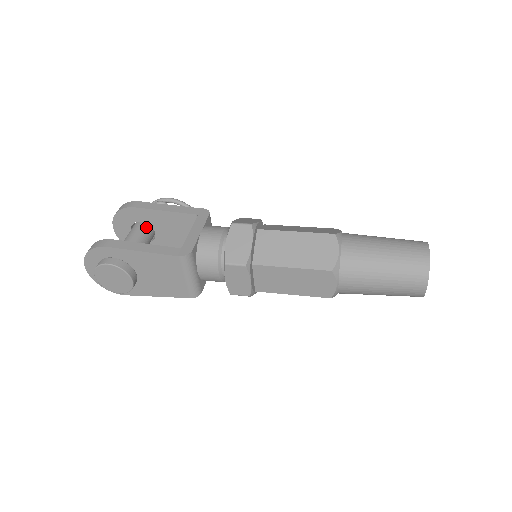
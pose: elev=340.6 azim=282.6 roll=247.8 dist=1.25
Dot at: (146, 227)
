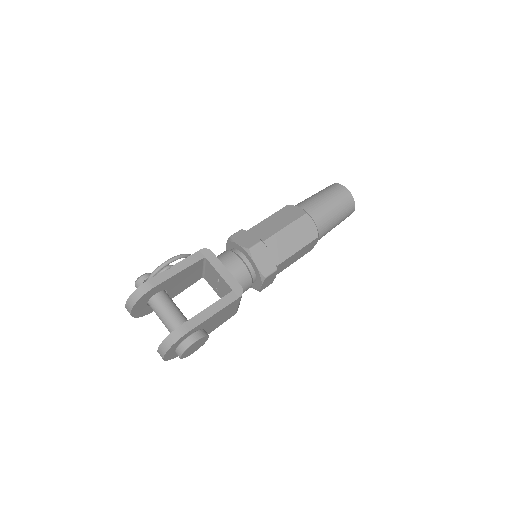
Dot at: (163, 293)
